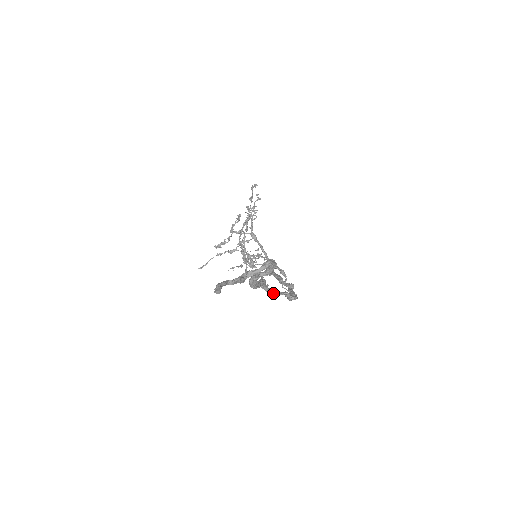
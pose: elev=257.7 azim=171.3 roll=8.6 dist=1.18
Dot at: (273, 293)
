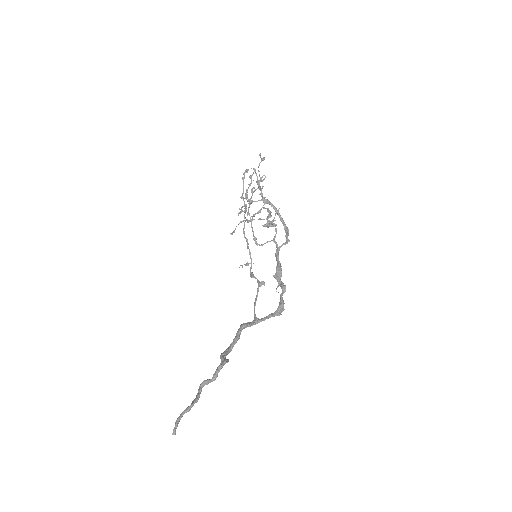
Dot at: (258, 322)
